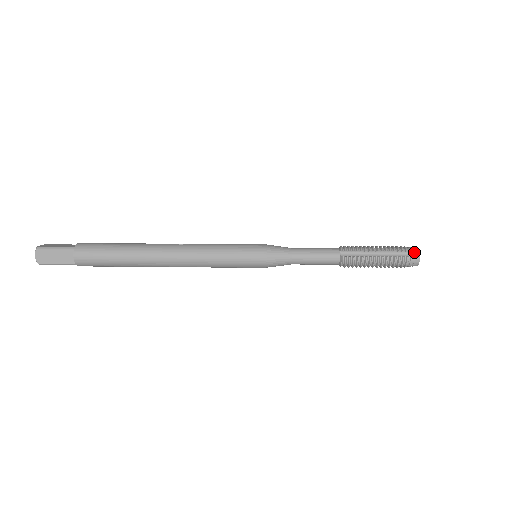
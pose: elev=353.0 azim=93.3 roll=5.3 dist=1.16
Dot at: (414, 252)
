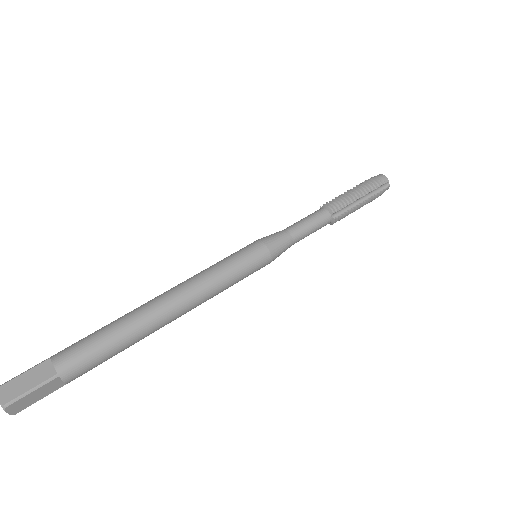
Dot at: (385, 183)
